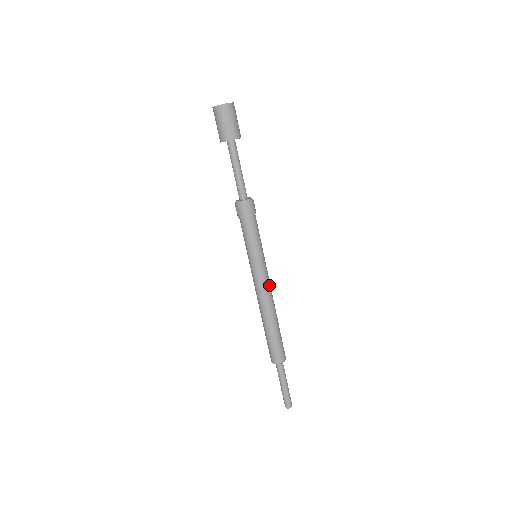
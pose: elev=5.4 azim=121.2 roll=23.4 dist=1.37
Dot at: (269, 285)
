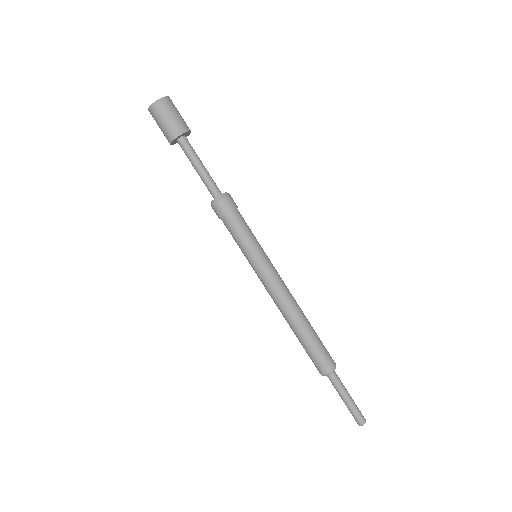
Dot at: (283, 283)
